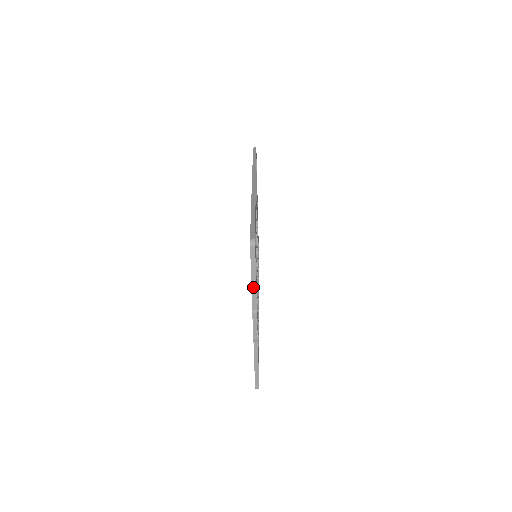
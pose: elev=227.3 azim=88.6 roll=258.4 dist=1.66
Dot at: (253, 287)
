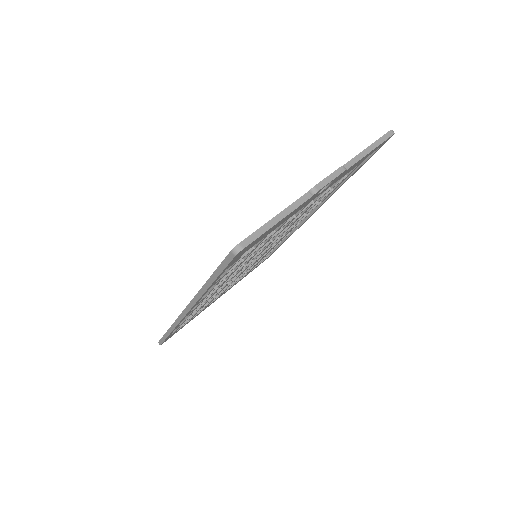
Dot at: (362, 154)
